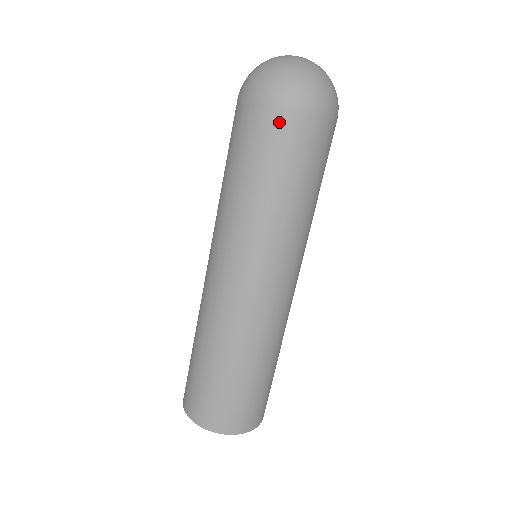
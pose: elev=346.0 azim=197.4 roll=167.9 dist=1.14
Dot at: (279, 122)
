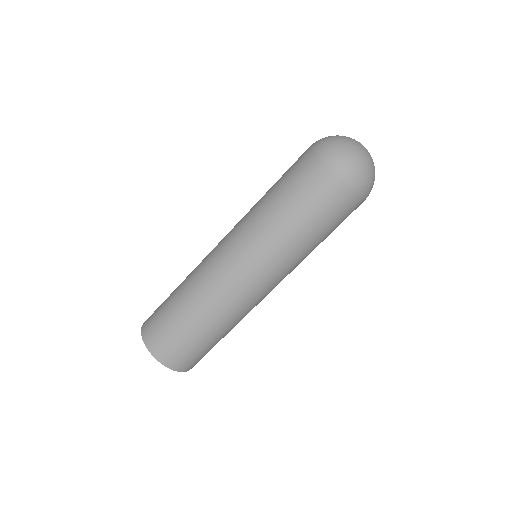
Dot at: (313, 168)
